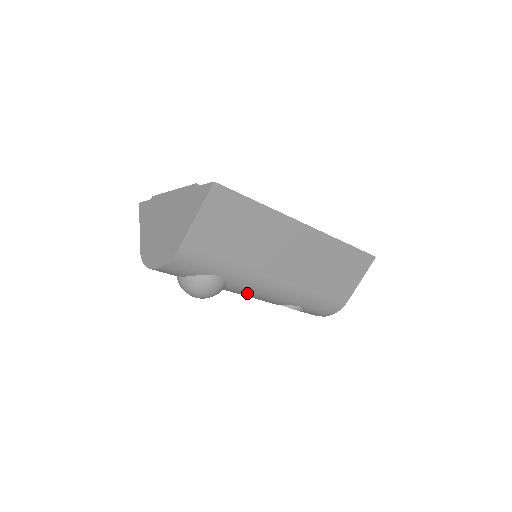
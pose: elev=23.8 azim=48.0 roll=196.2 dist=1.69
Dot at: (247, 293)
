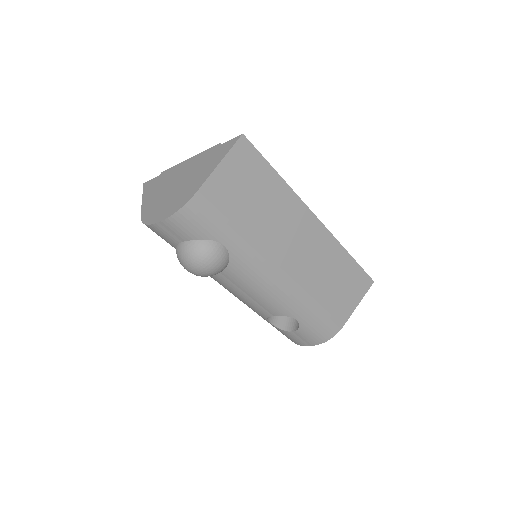
Dot at: (246, 284)
